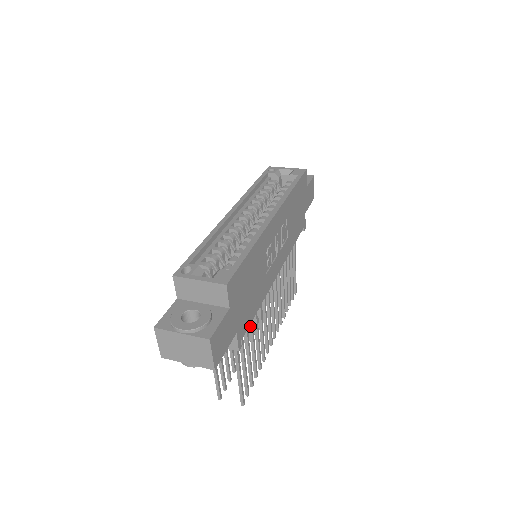
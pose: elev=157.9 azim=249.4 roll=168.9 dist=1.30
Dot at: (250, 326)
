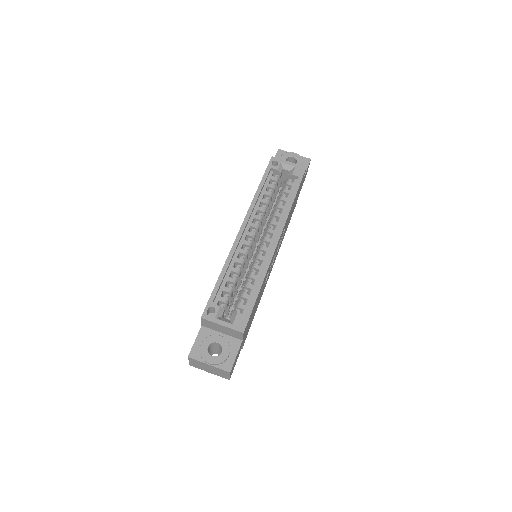
Dot at: occluded
